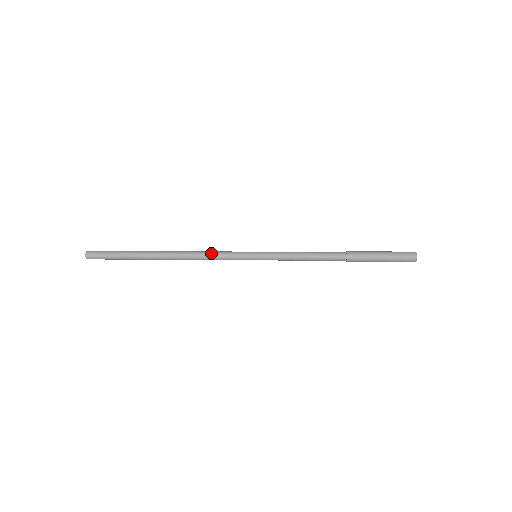
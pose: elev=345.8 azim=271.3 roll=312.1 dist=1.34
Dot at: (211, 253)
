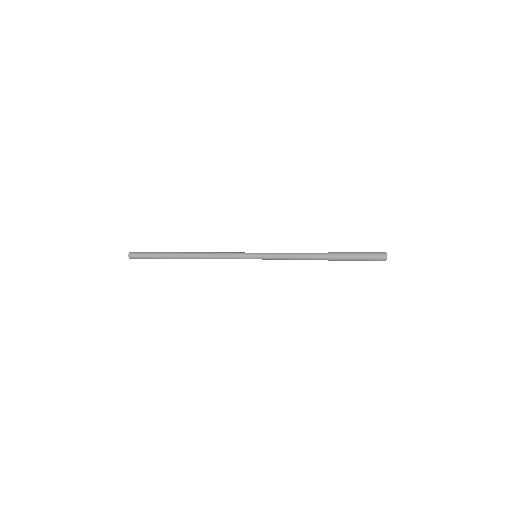
Dot at: (221, 253)
